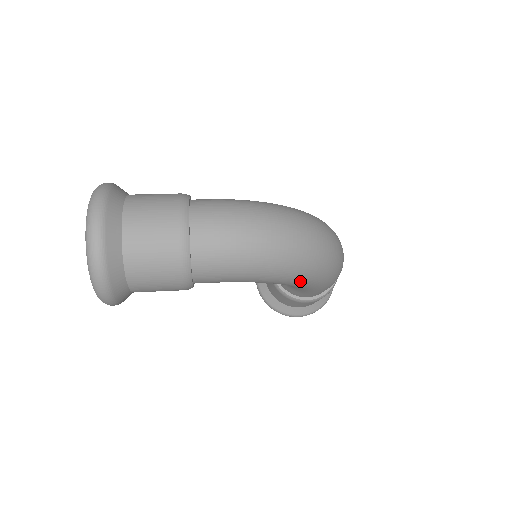
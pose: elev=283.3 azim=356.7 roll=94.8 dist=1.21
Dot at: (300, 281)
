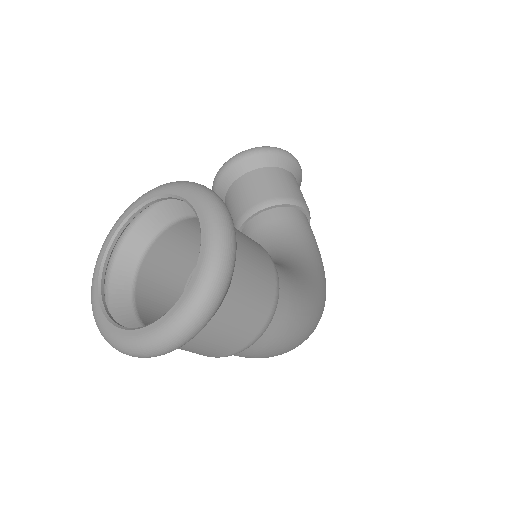
Dot at: occluded
